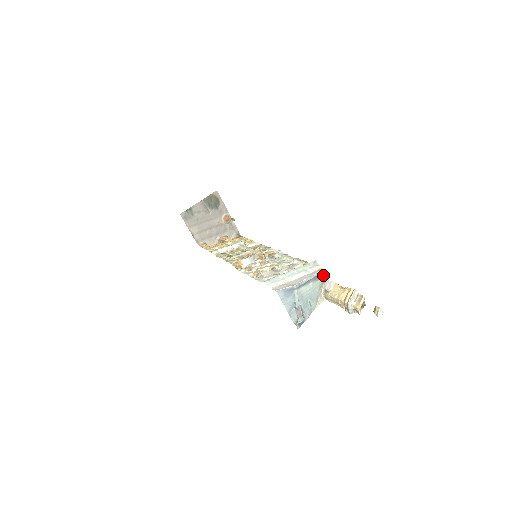
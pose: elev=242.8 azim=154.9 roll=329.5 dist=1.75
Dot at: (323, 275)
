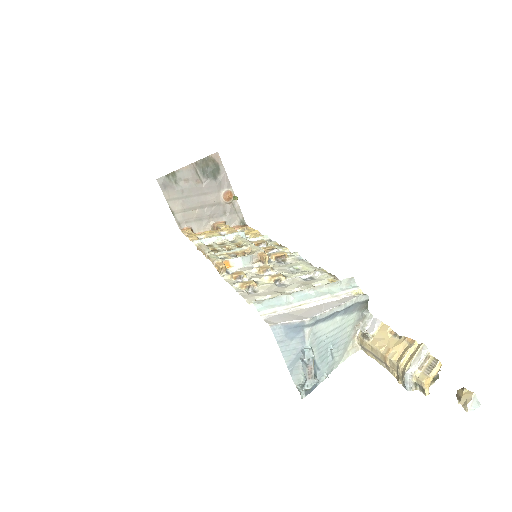
Dot at: (362, 305)
